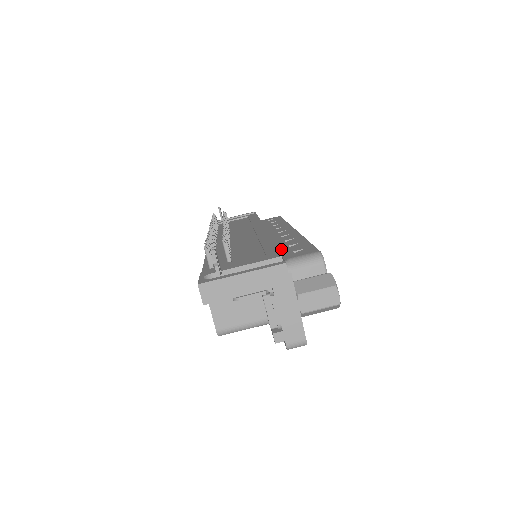
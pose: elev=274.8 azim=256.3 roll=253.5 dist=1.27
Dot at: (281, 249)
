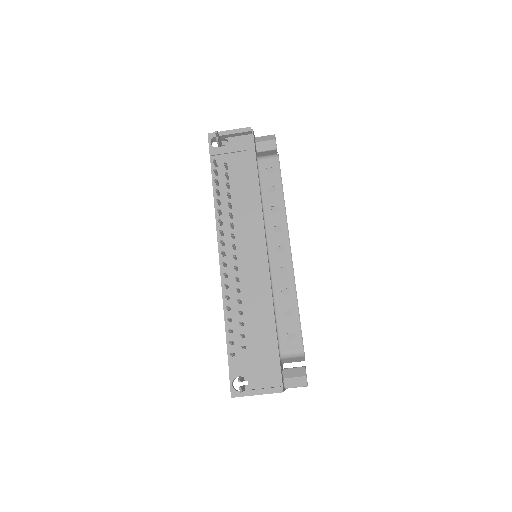
Dot at: (278, 319)
